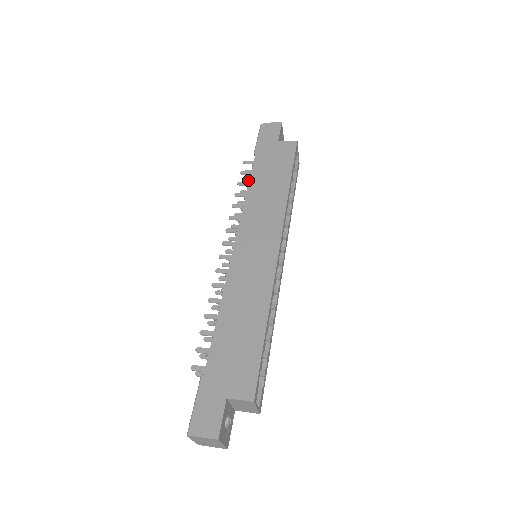
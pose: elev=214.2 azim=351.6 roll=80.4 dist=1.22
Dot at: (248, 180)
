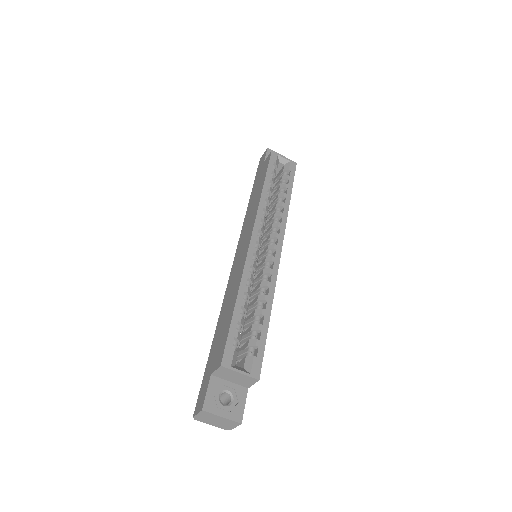
Dot at: occluded
